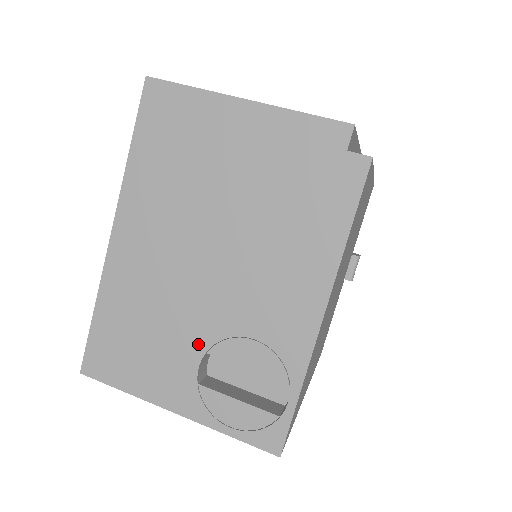
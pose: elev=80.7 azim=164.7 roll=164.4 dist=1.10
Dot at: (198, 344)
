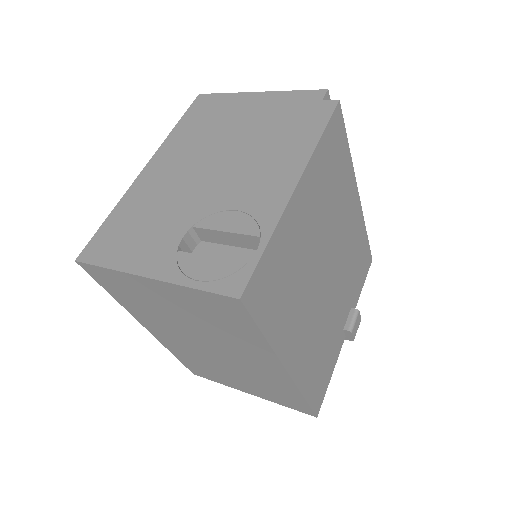
Dot at: (187, 222)
